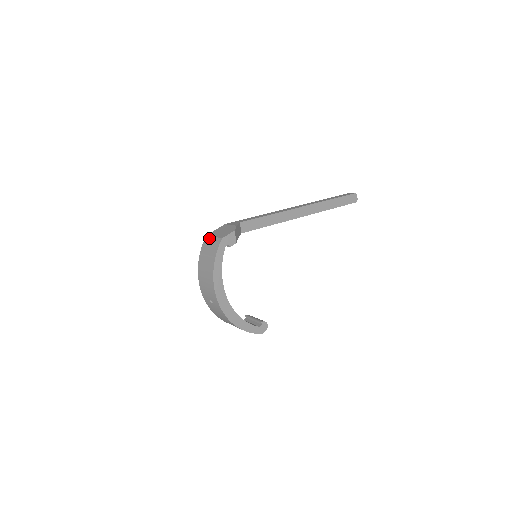
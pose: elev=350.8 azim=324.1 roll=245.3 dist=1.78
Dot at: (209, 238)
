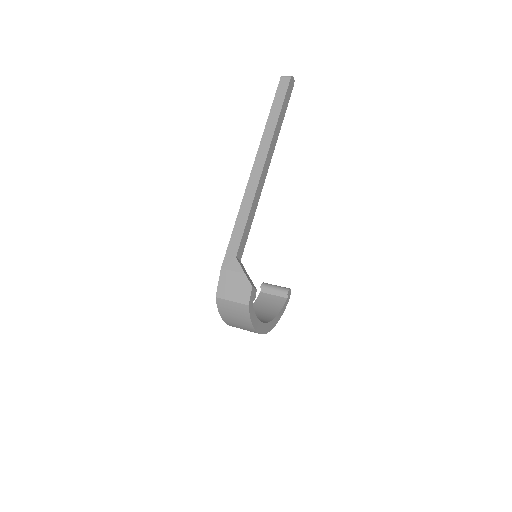
Dot at: (224, 302)
